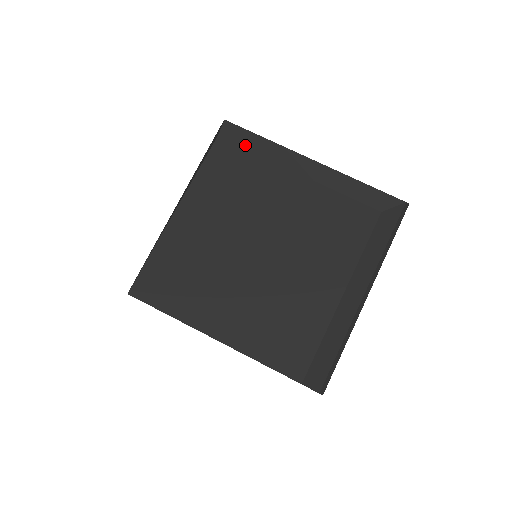
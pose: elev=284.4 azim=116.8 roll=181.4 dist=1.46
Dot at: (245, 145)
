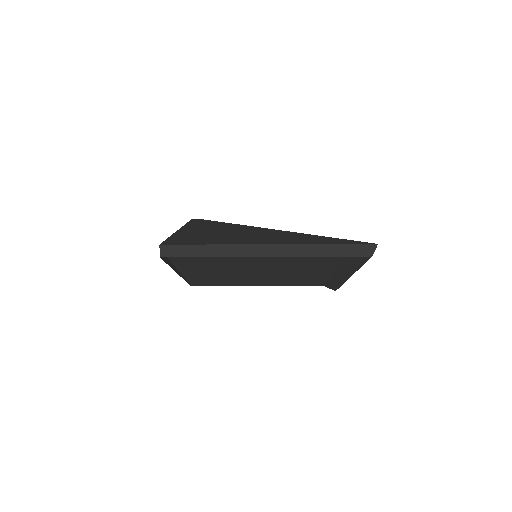
Dot at: occluded
